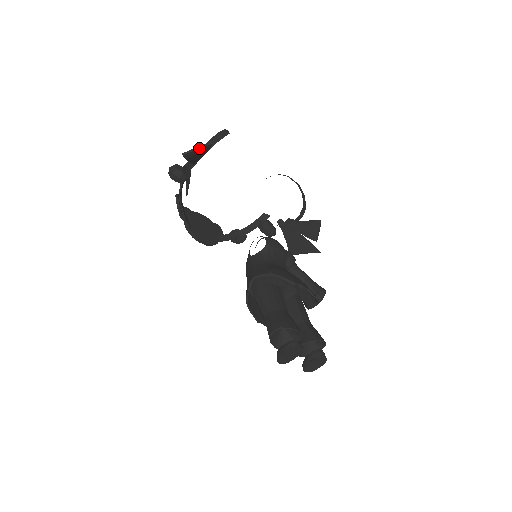
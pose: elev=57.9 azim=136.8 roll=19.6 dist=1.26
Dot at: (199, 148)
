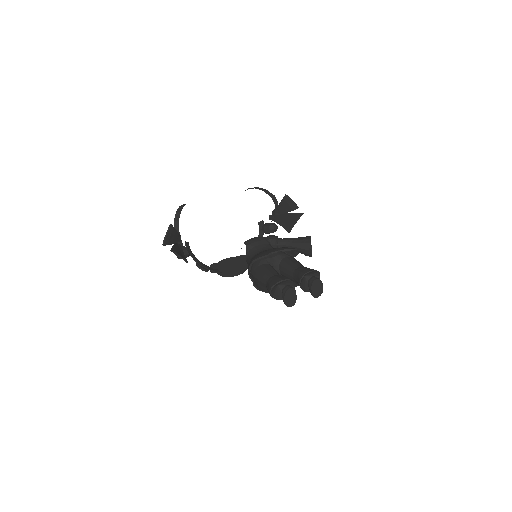
Dot at: (167, 233)
